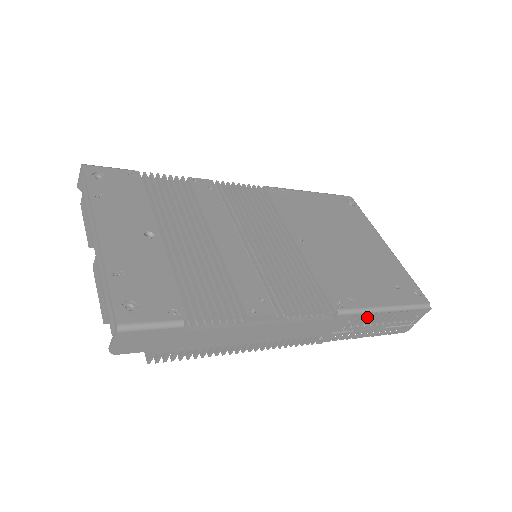
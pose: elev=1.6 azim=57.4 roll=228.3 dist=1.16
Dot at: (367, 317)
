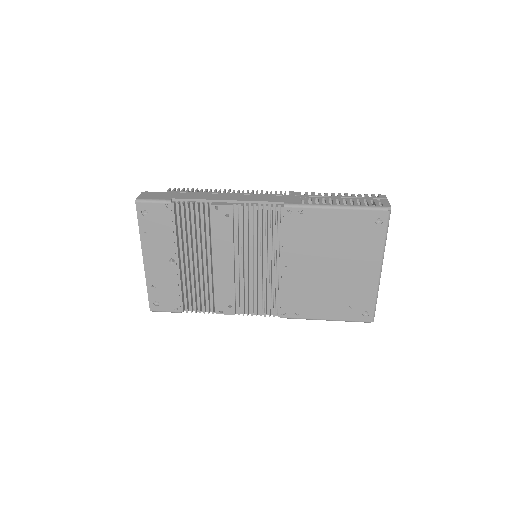
Dot at: occluded
